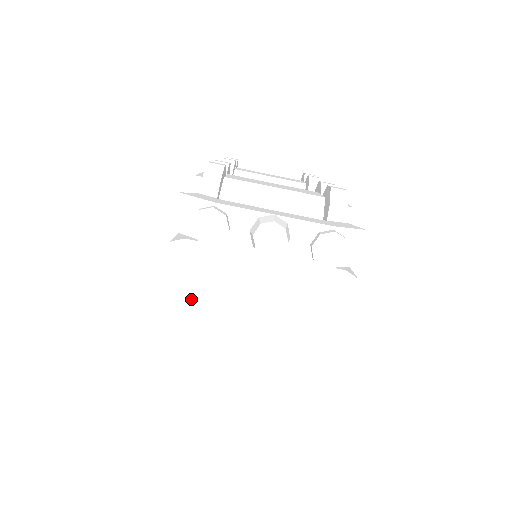
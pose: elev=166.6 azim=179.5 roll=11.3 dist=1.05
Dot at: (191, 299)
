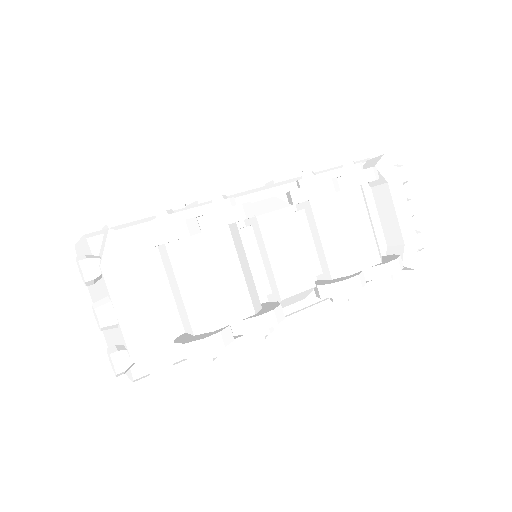
Dot at: occluded
